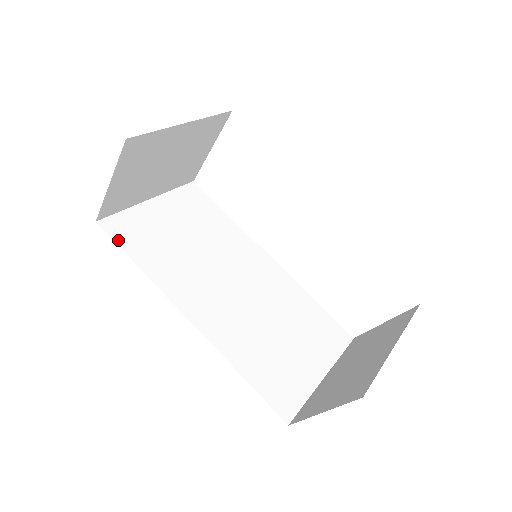
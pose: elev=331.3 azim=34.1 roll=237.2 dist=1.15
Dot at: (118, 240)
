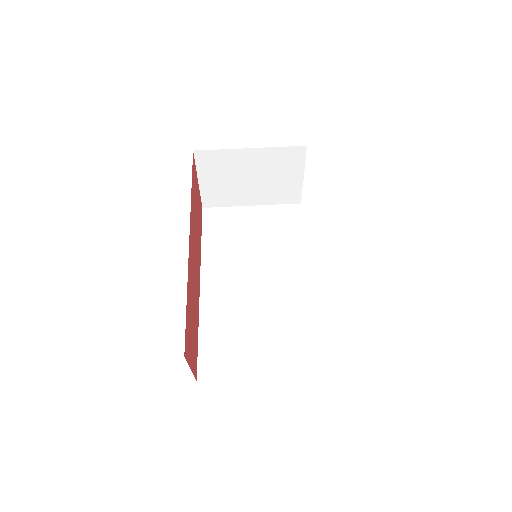
Dot at: (205, 222)
